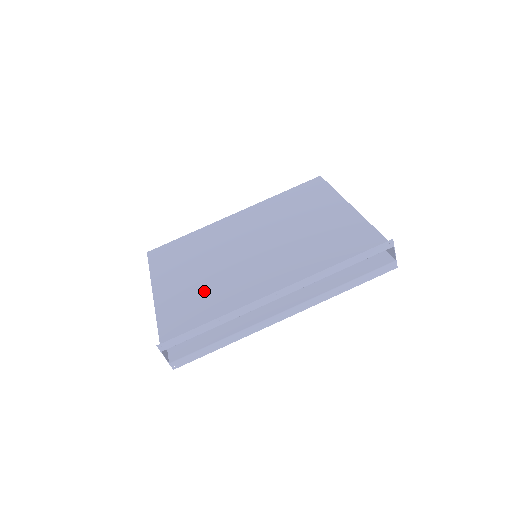
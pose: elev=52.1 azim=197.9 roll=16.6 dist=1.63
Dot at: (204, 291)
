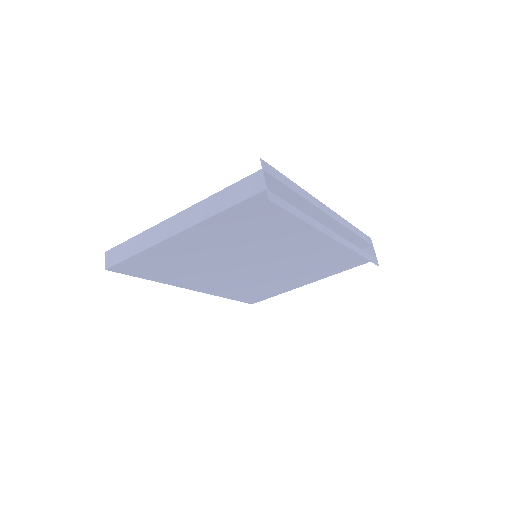
Dot at: occluded
